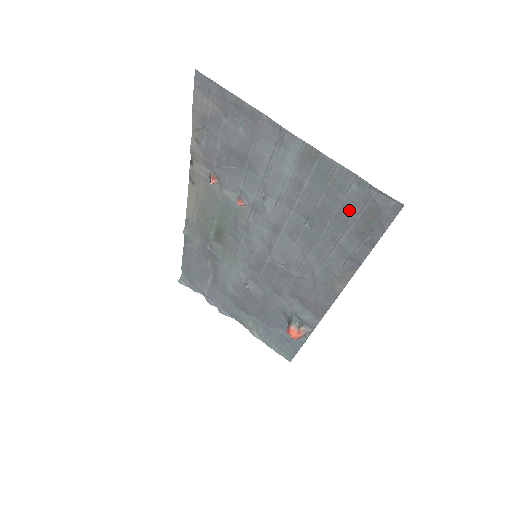
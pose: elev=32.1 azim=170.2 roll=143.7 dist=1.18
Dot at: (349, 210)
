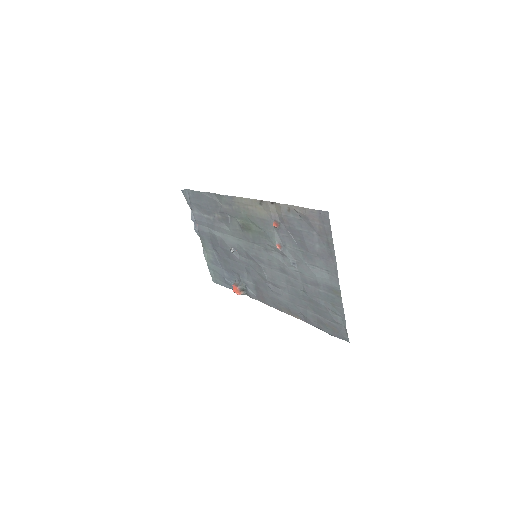
Dot at: (327, 316)
